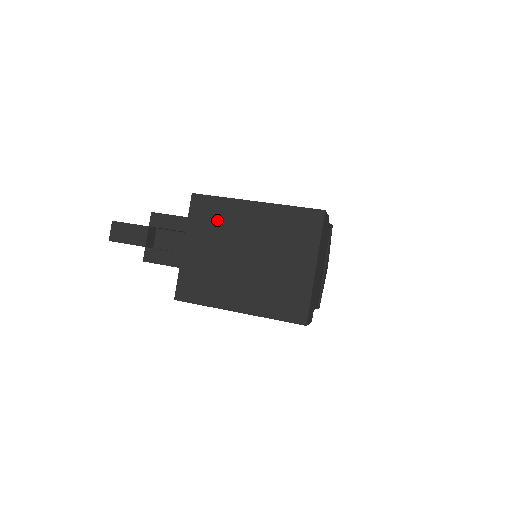
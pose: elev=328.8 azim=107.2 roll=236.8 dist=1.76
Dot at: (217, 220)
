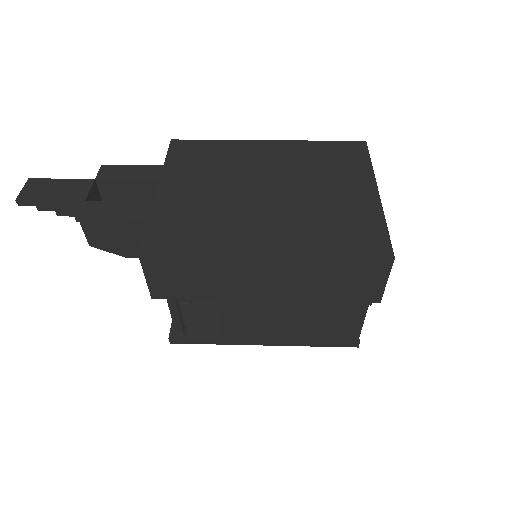
Dot at: (212, 159)
